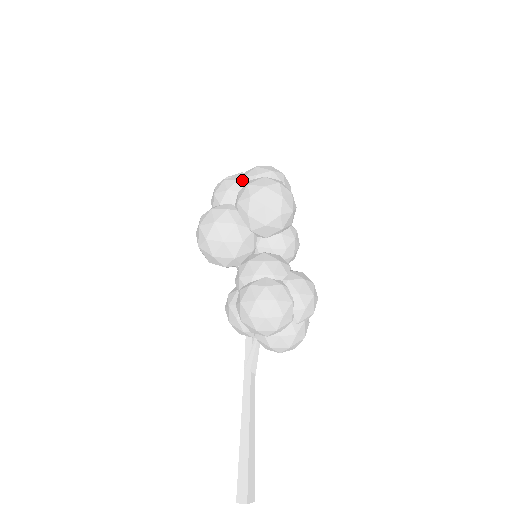
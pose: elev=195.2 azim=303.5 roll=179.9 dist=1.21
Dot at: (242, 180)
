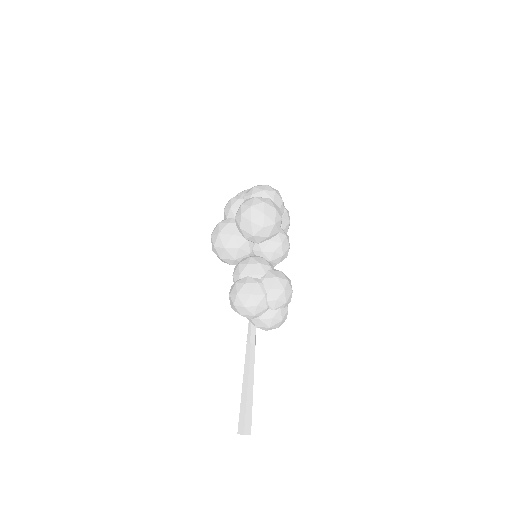
Dot at: (242, 198)
